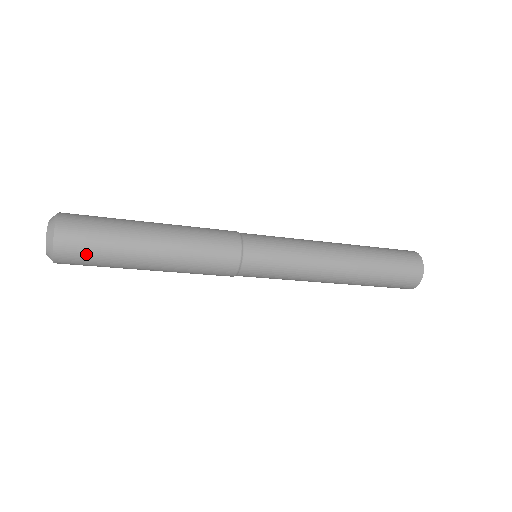
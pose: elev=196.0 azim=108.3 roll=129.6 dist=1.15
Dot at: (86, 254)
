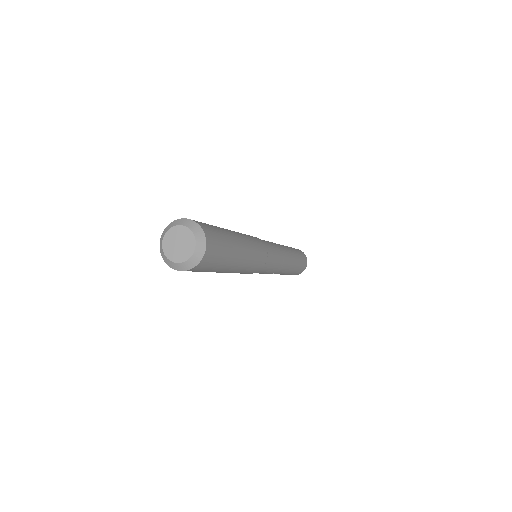
Dot at: (203, 270)
